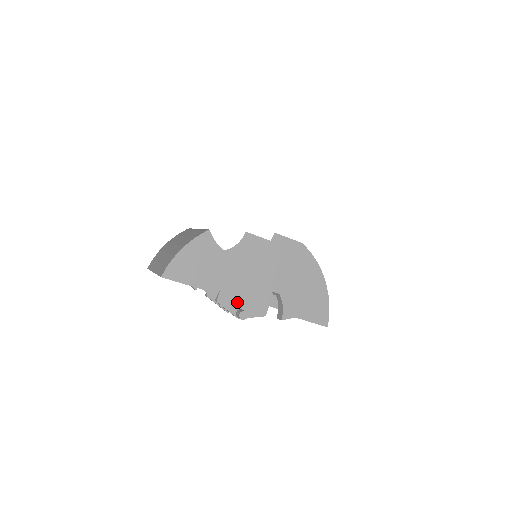
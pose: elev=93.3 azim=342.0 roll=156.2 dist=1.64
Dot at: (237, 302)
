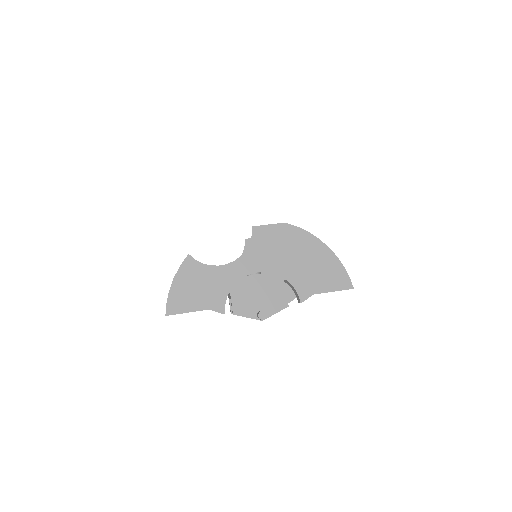
Dot at: (253, 306)
